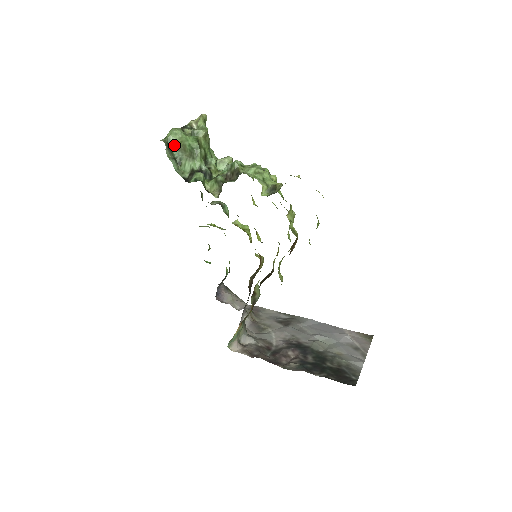
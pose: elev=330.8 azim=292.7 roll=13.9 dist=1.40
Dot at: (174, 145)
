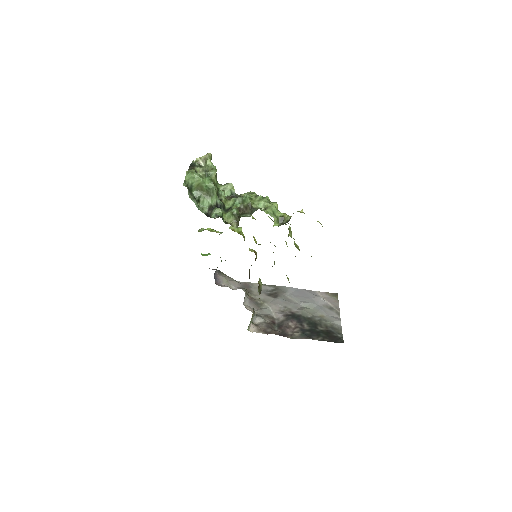
Dot at: (193, 187)
